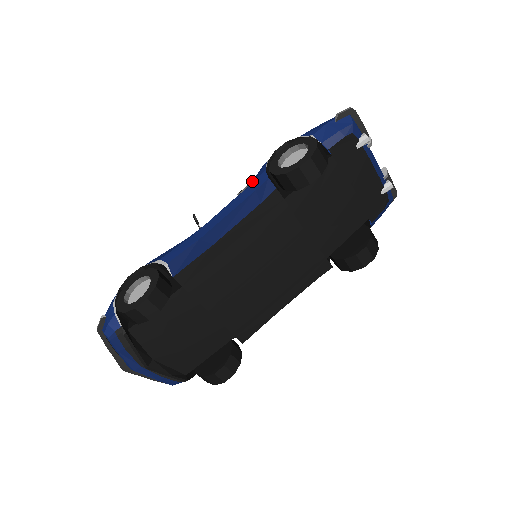
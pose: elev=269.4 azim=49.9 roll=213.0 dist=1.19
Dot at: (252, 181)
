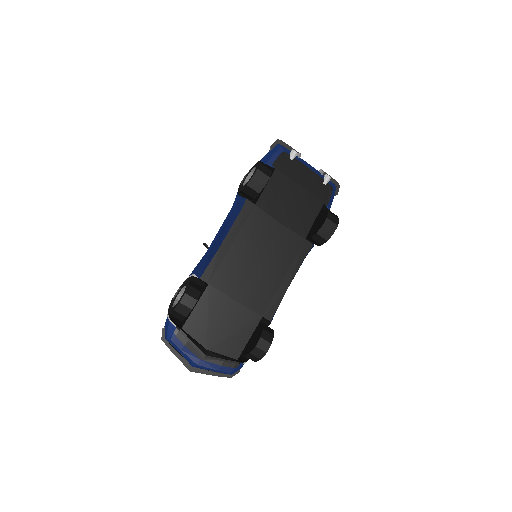
Dot at: occluded
